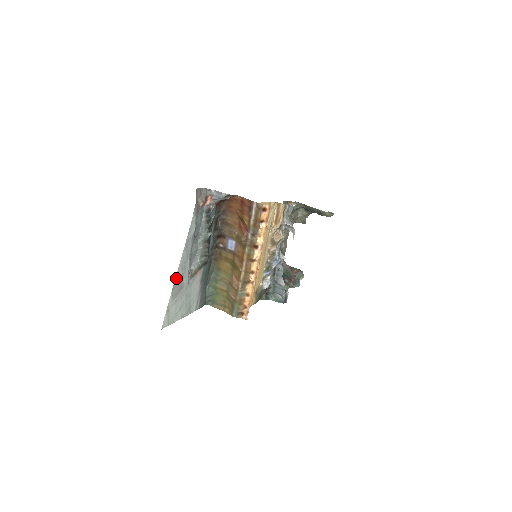
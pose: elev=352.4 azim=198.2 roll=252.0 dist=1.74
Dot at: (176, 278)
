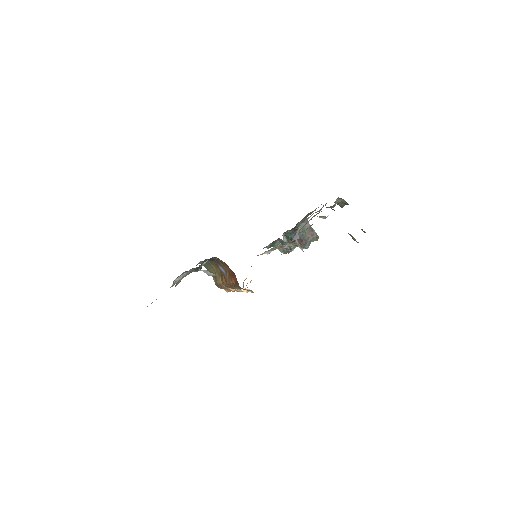
Dot at: occluded
